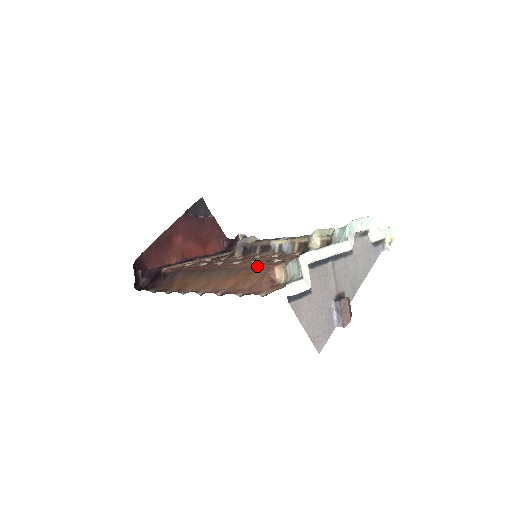
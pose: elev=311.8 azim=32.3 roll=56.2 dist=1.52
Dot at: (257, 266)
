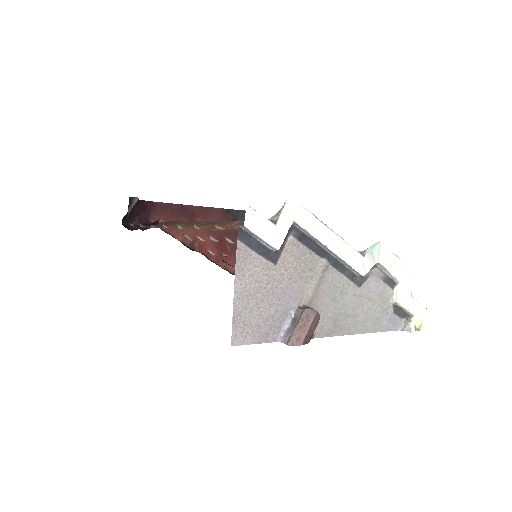
Dot at: occluded
